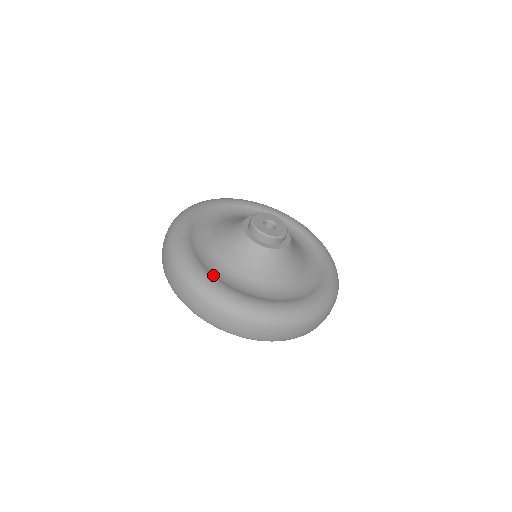
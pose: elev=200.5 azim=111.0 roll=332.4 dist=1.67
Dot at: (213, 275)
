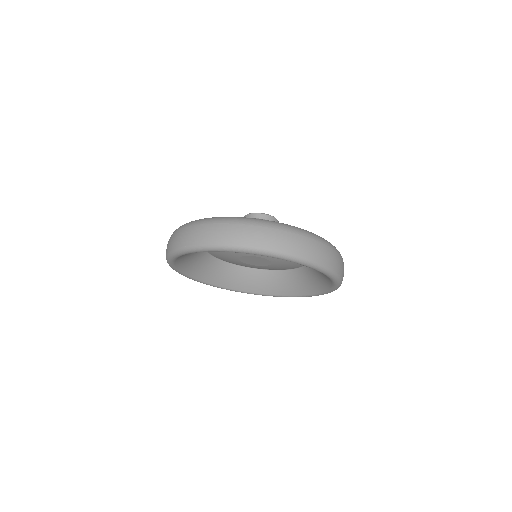
Dot at: occluded
